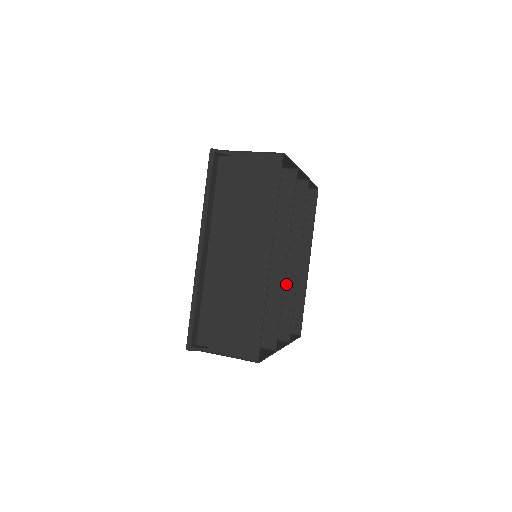
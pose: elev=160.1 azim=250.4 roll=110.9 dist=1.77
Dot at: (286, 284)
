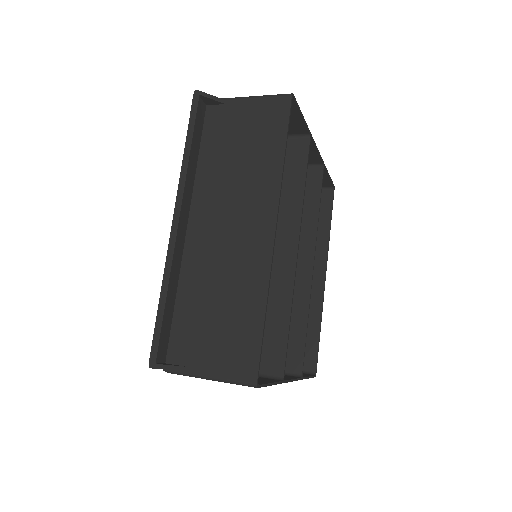
Dot at: (296, 297)
